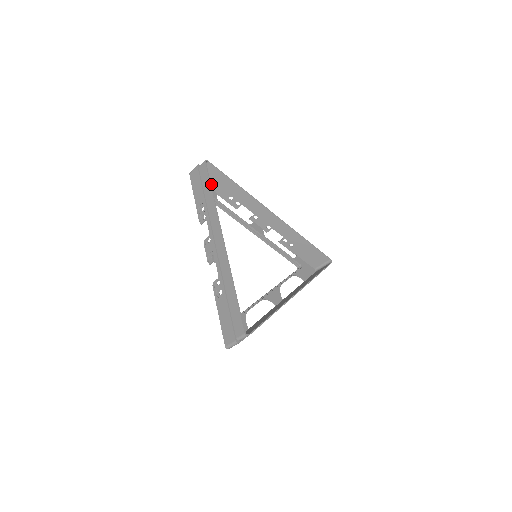
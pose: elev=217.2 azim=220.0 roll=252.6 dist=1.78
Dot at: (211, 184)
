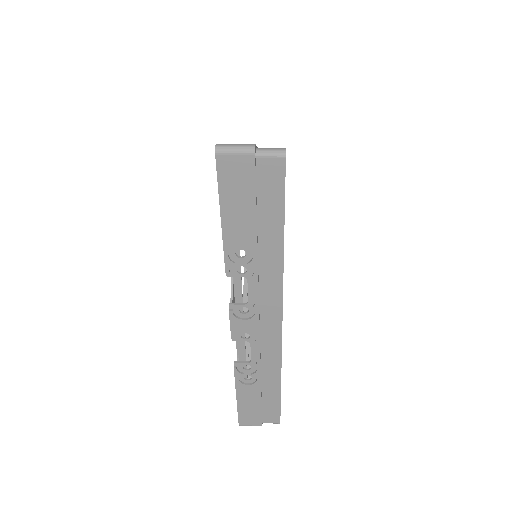
Dot at: occluded
